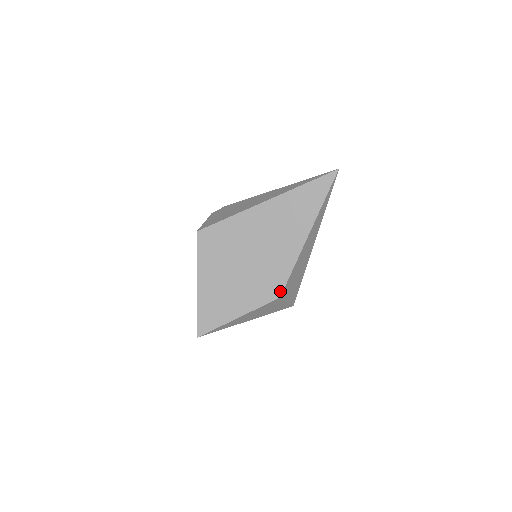
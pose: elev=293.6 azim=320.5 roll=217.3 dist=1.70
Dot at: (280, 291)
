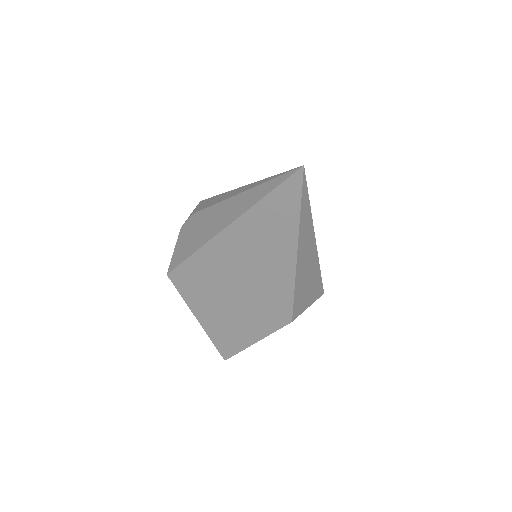
Dot at: (289, 316)
